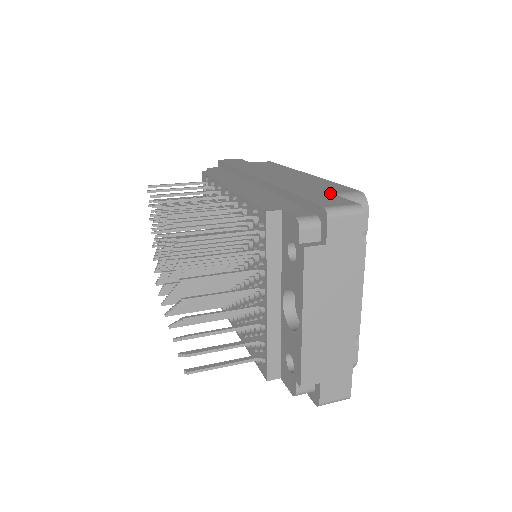
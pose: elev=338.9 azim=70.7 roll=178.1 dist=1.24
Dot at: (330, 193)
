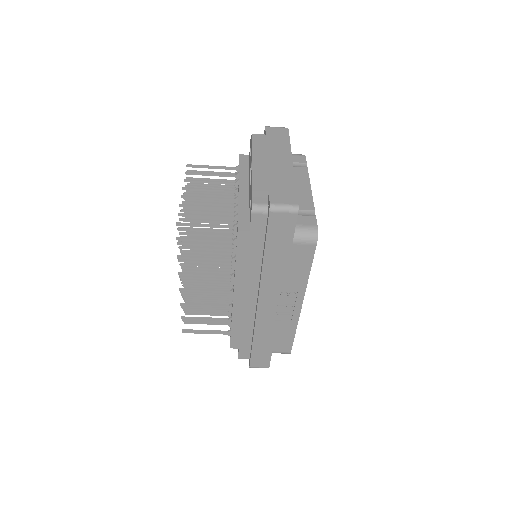
Dot at: occluded
